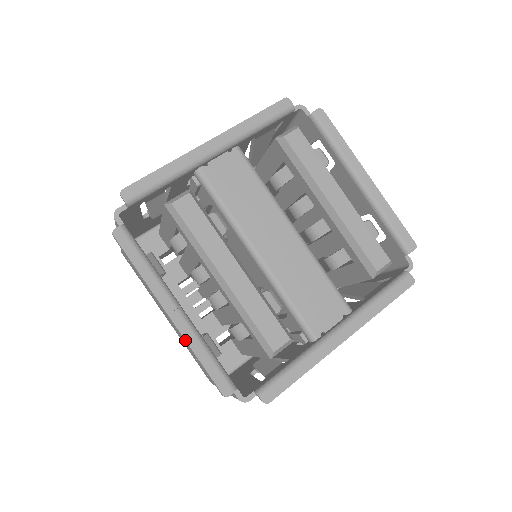
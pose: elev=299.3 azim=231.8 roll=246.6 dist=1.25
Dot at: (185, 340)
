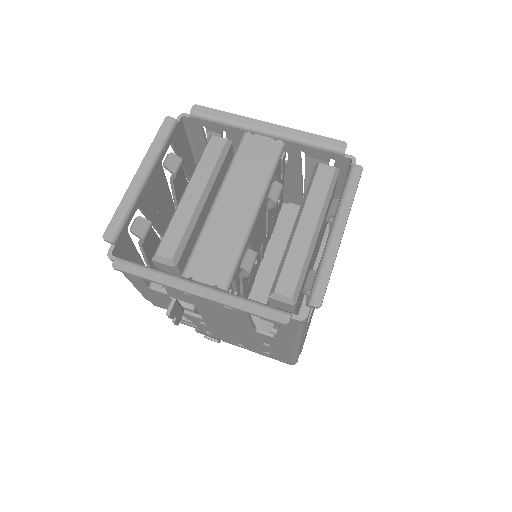
Dot at: (126, 192)
